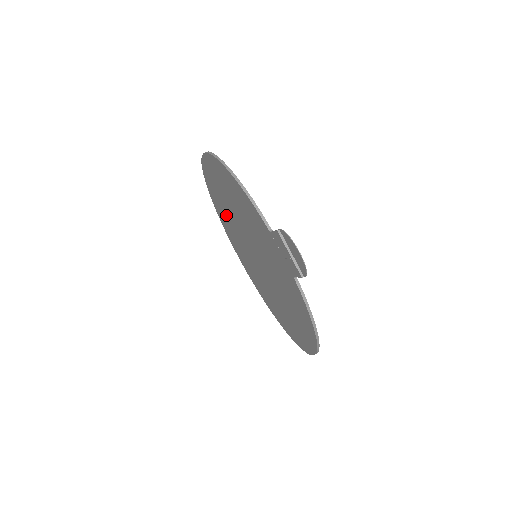
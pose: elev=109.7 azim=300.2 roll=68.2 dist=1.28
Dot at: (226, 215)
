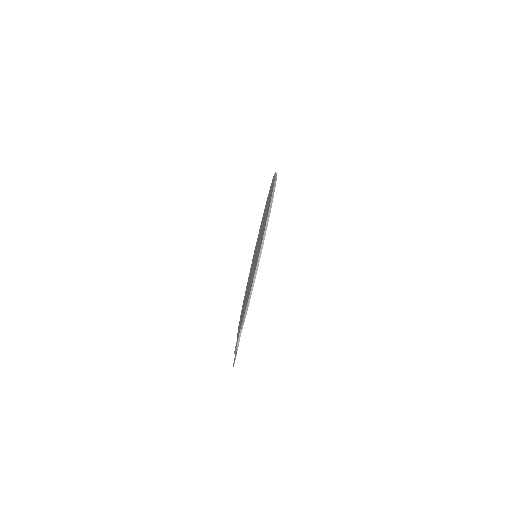
Dot at: (266, 212)
